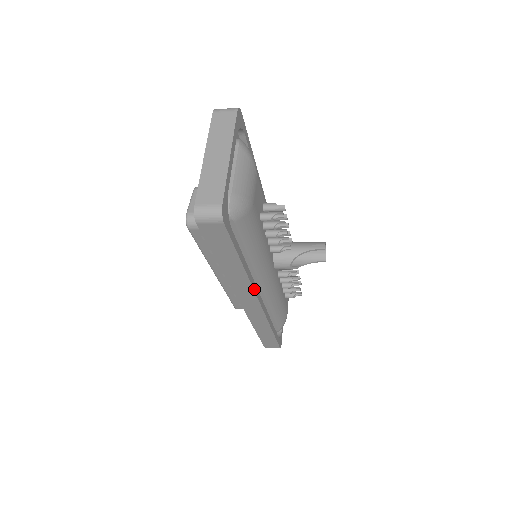
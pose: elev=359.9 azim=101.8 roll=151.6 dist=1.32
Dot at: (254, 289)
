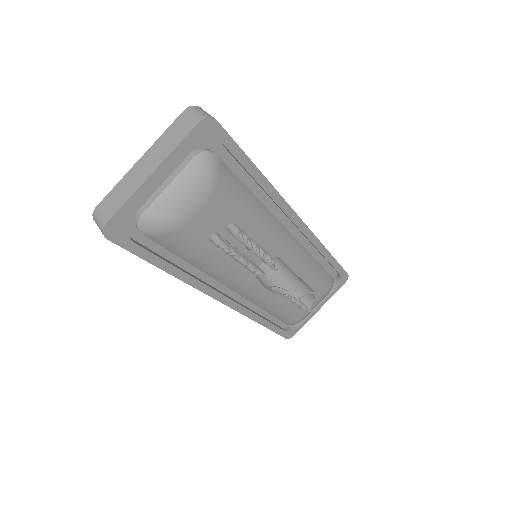
Dot at: (204, 291)
